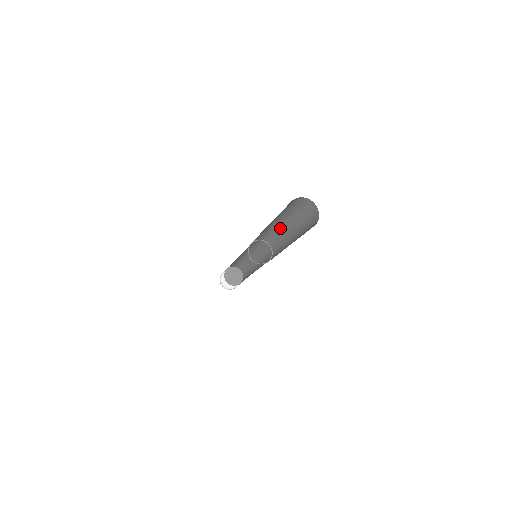
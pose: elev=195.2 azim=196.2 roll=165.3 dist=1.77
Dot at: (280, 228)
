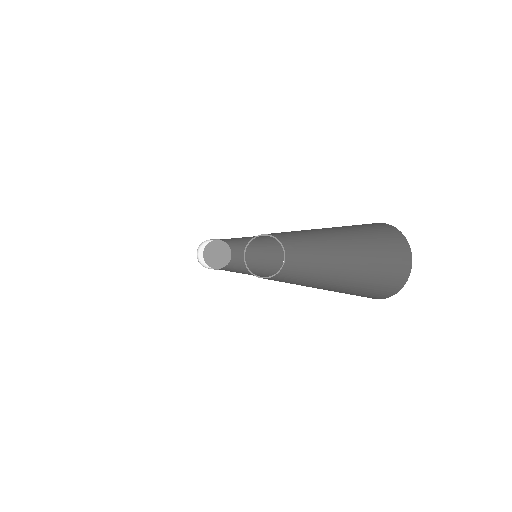
Dot at: (300, 232)
